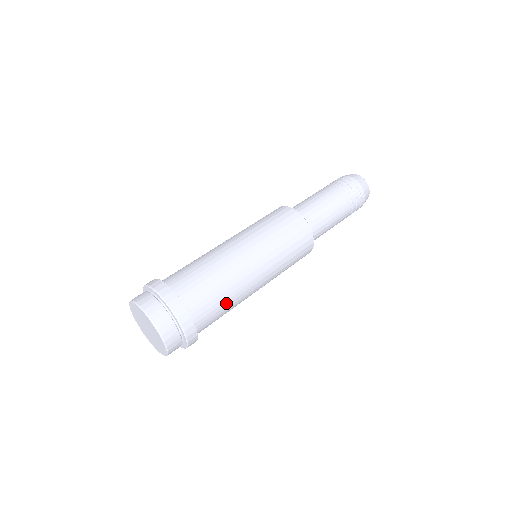
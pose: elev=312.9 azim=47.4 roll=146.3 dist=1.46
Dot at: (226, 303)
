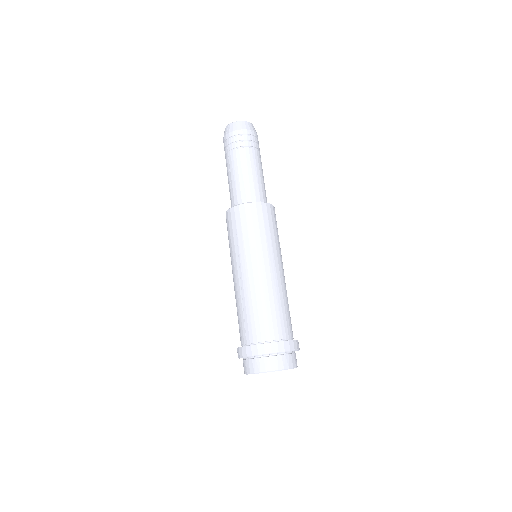
Dot at: (288, 306)
